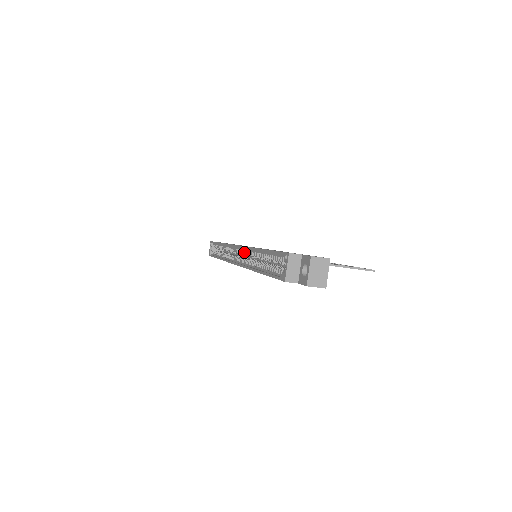
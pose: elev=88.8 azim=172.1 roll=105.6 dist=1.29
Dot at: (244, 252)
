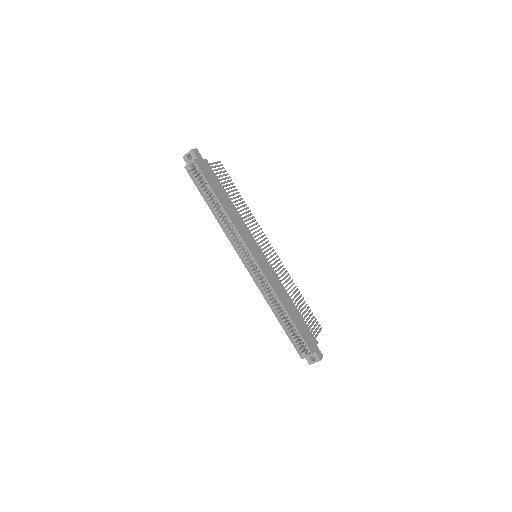
Dot at: (262, 276)
